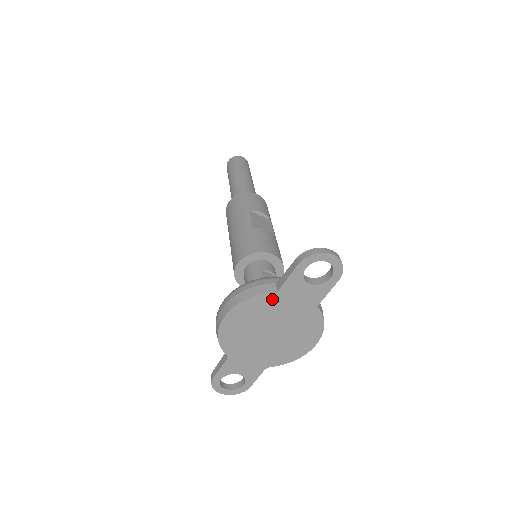
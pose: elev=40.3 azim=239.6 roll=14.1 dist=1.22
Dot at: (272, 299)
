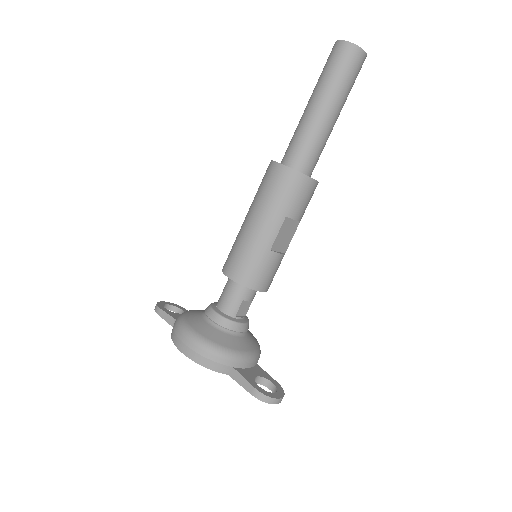
Dot at: occluded
